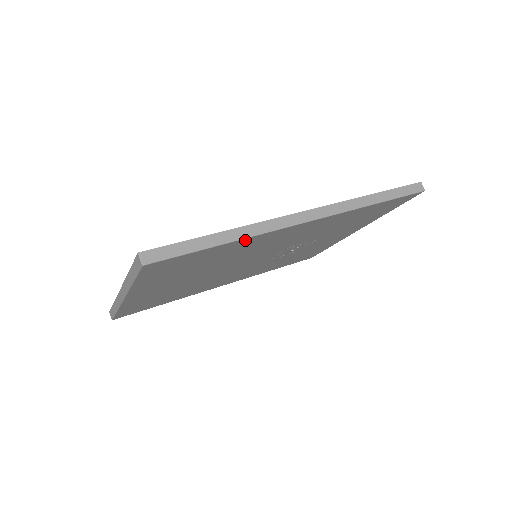
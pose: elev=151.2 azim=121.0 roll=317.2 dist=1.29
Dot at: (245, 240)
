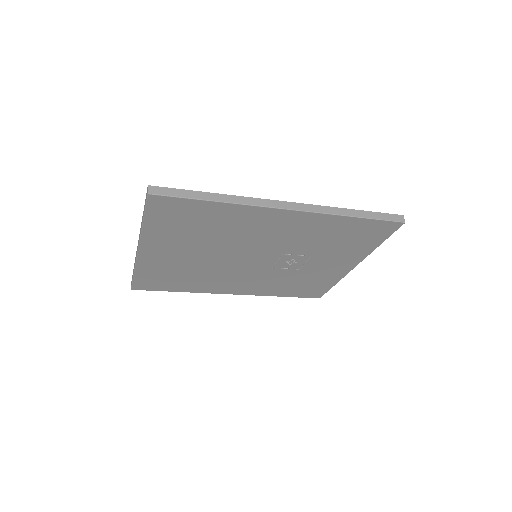
Dot at: (233, 207)
